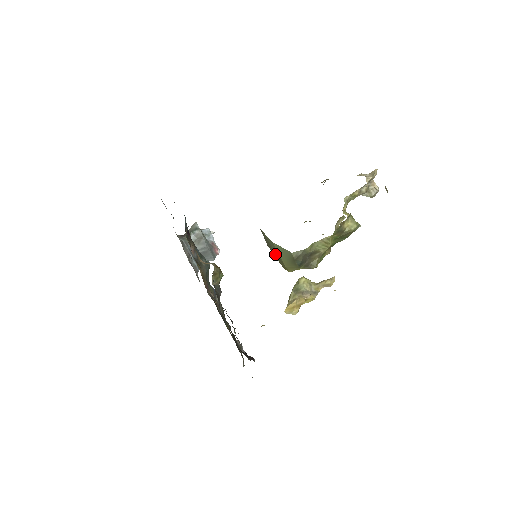
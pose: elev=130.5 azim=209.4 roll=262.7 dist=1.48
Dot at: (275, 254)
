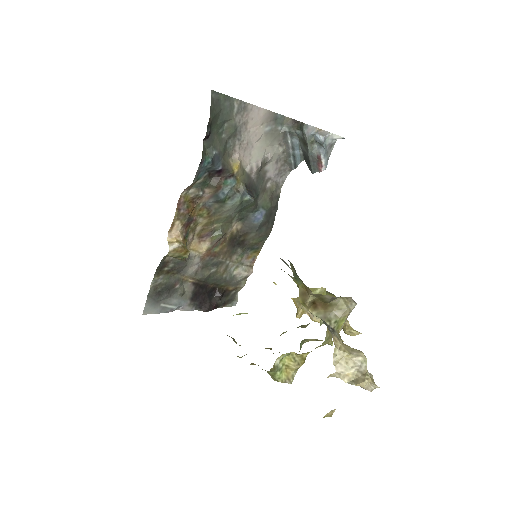
Dot at: occluded
